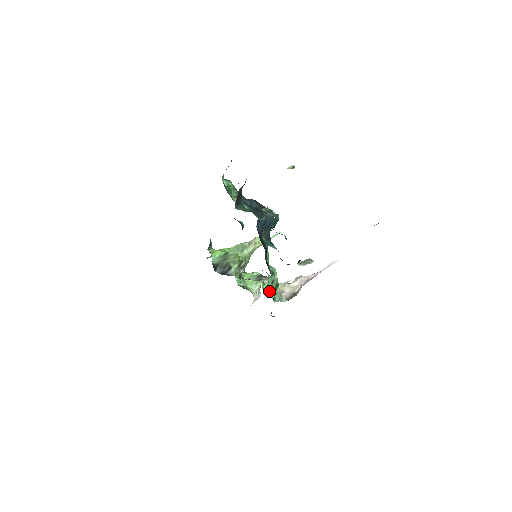
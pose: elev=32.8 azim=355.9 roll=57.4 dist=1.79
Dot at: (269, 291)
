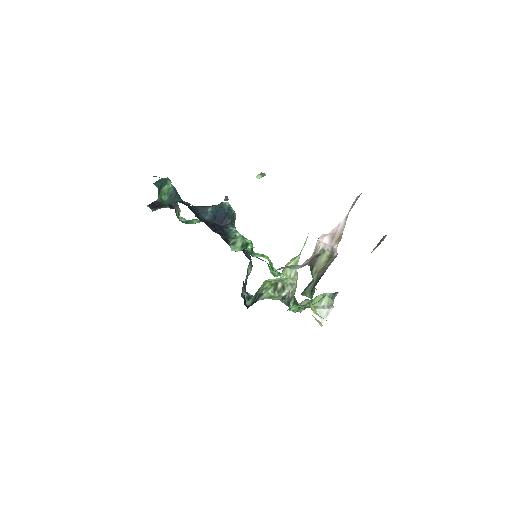
Dot at: occluded
